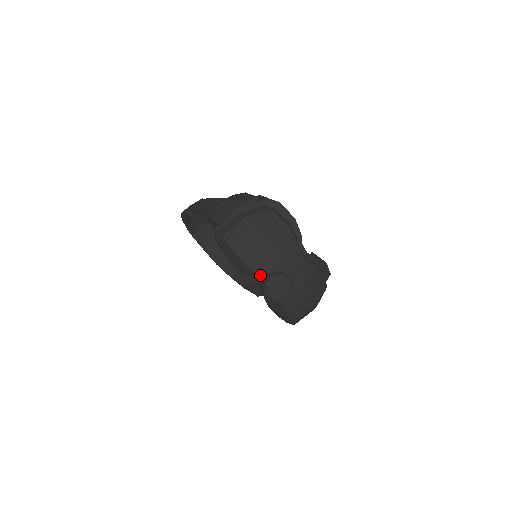
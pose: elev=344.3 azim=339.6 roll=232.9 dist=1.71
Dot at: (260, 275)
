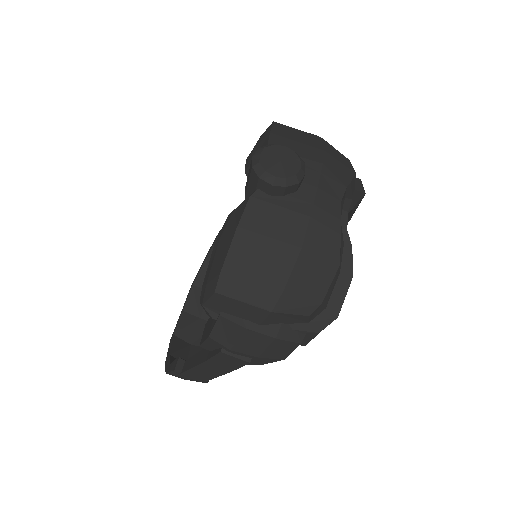
Dot at: occluded
